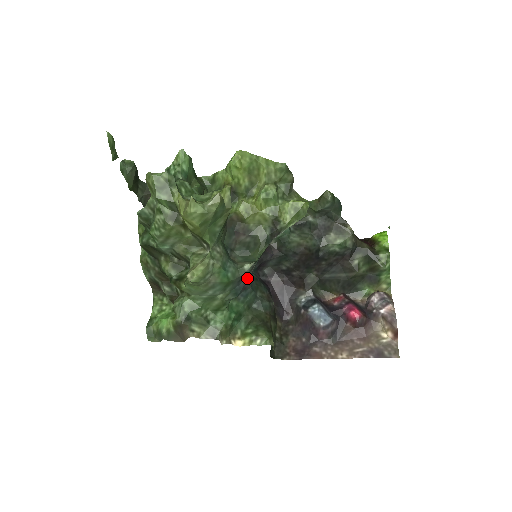
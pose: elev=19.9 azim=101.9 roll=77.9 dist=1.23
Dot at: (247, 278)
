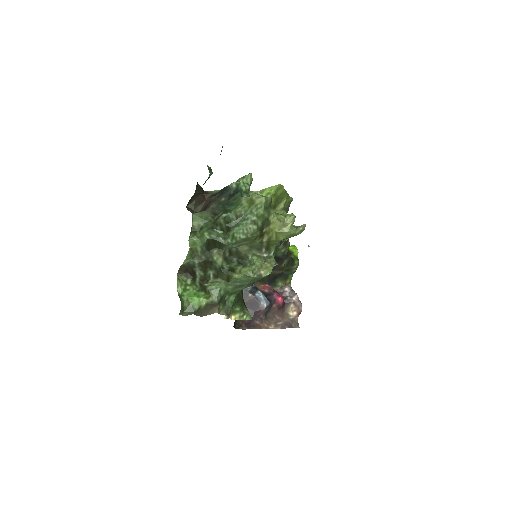
Dot at: occluded
